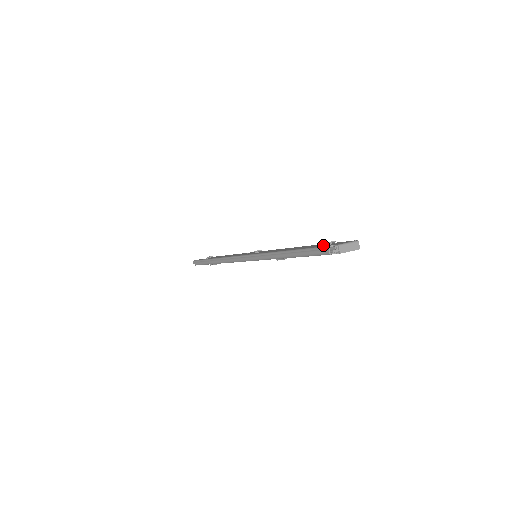
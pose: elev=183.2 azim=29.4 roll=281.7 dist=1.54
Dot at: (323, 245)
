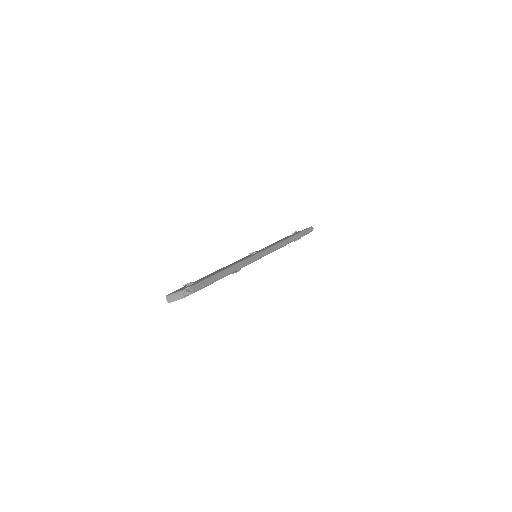
Dot at: (189, 285)
